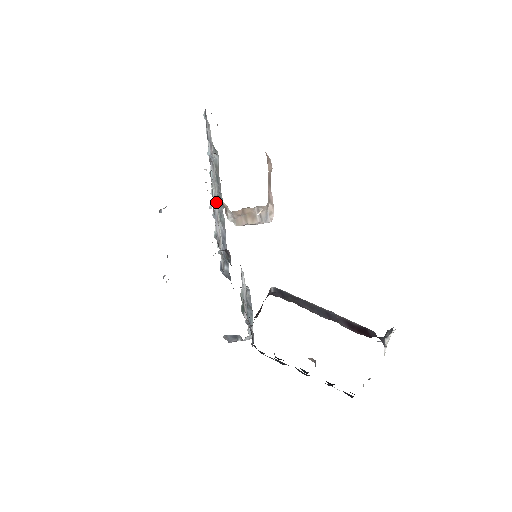
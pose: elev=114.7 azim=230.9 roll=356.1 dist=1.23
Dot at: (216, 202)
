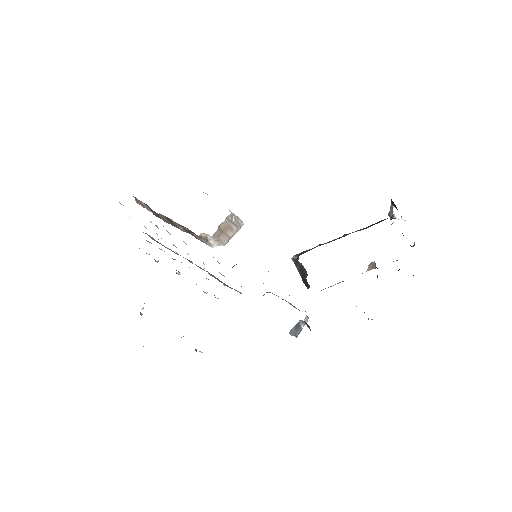
Dot at: occluded
